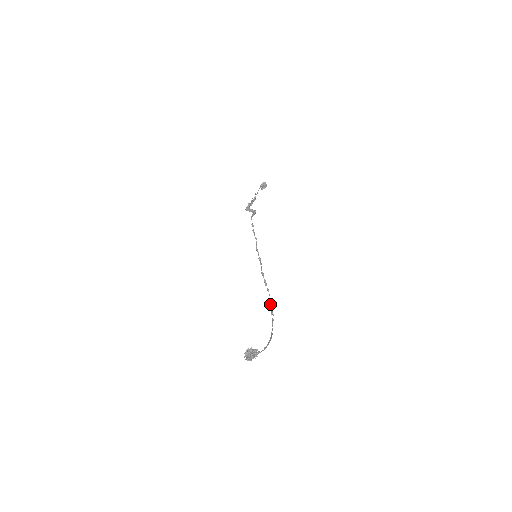
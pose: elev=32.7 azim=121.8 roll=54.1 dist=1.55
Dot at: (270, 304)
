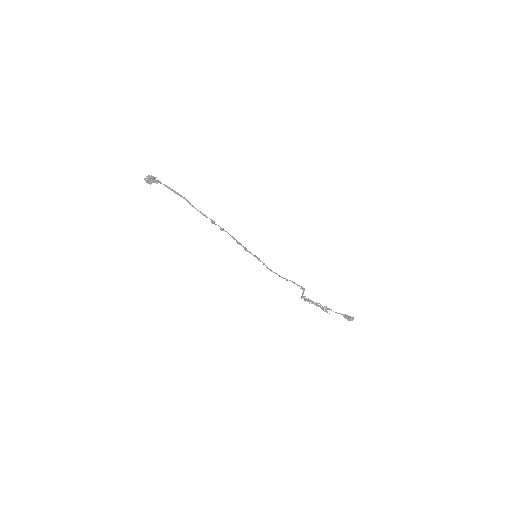
Dot at: (221, 229)
